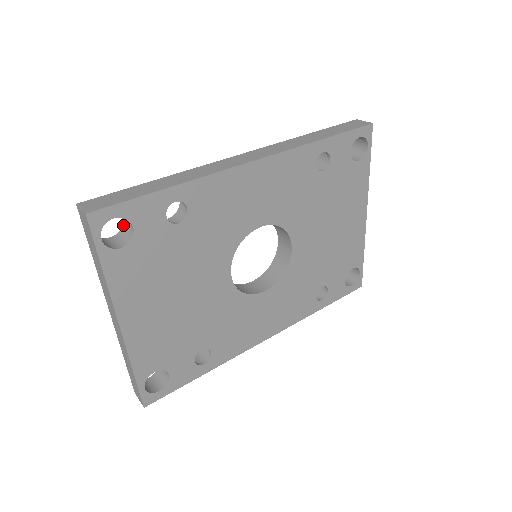
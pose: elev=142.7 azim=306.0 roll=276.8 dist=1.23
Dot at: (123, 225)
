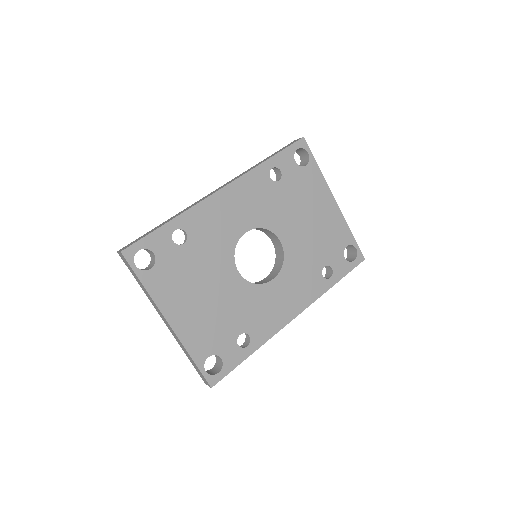
Dot at: (151, 258)
